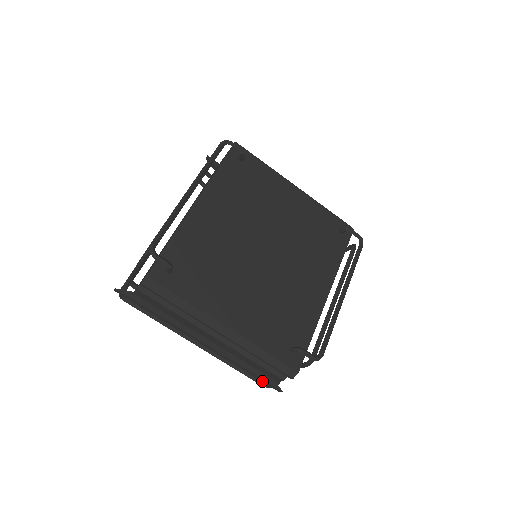
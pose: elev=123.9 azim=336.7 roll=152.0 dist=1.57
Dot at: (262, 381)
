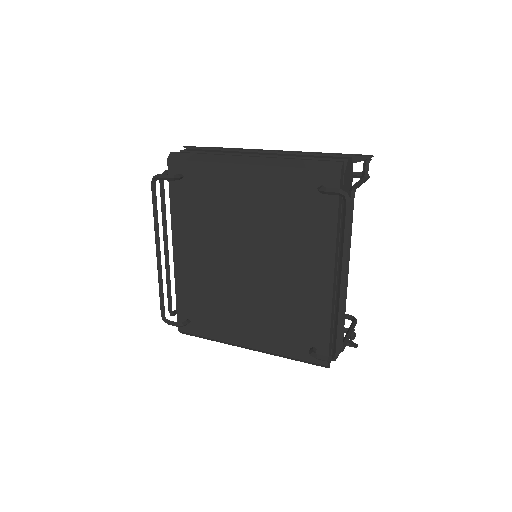
Dot at: occluded
